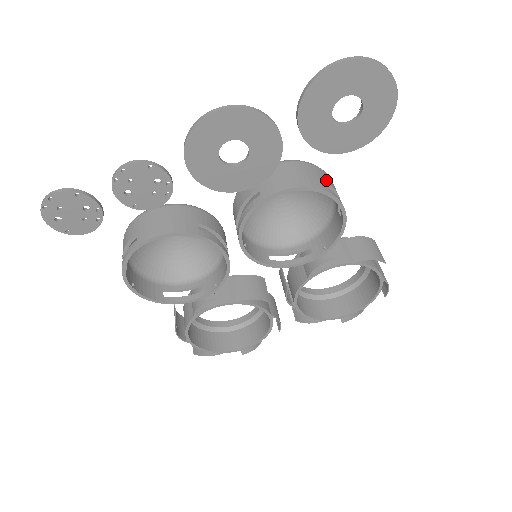
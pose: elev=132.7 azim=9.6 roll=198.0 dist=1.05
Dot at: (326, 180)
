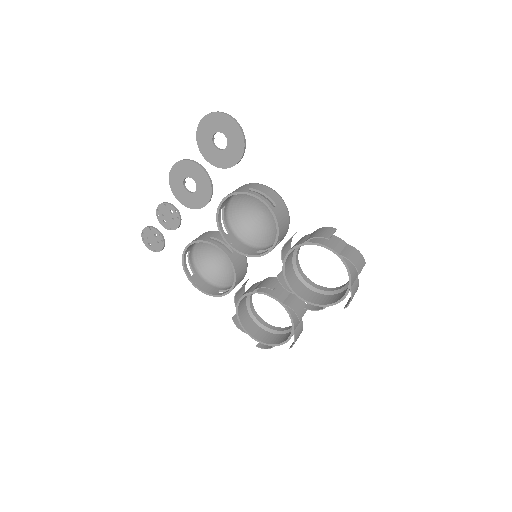
Dot at: (256, 188)
